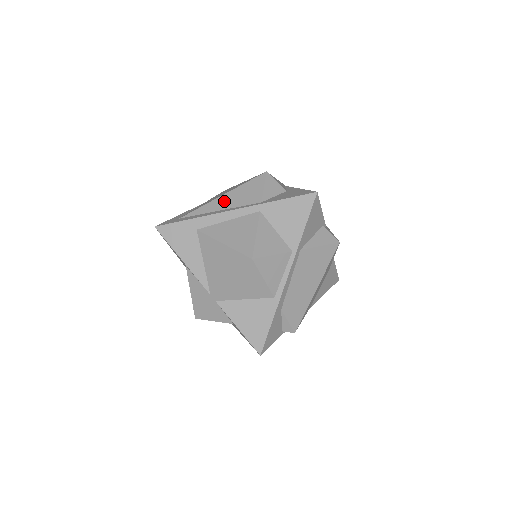
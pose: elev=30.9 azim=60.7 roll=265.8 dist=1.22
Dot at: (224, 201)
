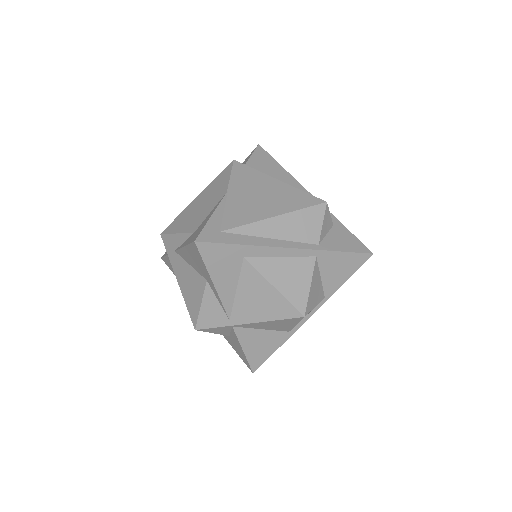
Dot at: (278, 226)
